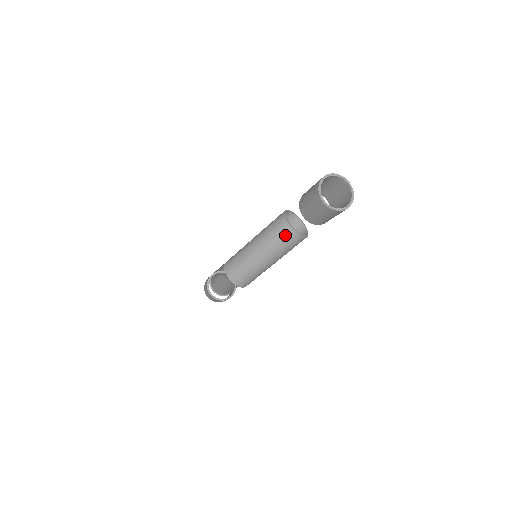
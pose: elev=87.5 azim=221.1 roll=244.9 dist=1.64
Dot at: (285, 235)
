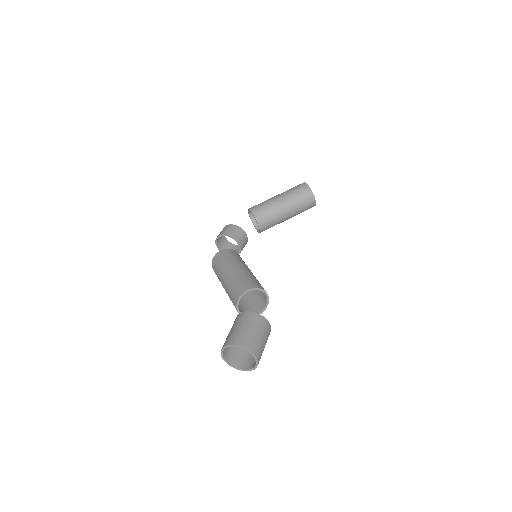
Dot at: occluded
